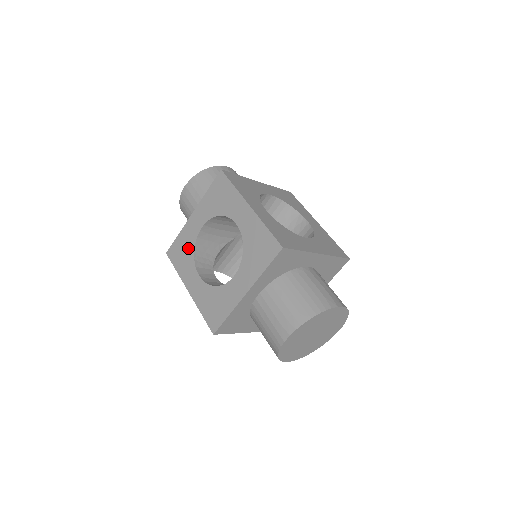
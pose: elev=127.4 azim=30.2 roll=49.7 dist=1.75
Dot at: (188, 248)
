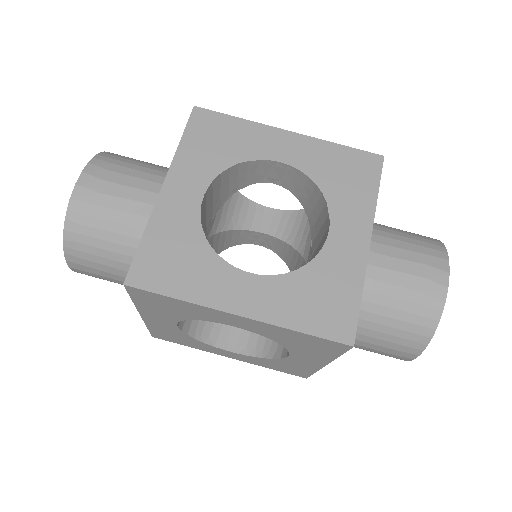
Dot at: (181, 337)
